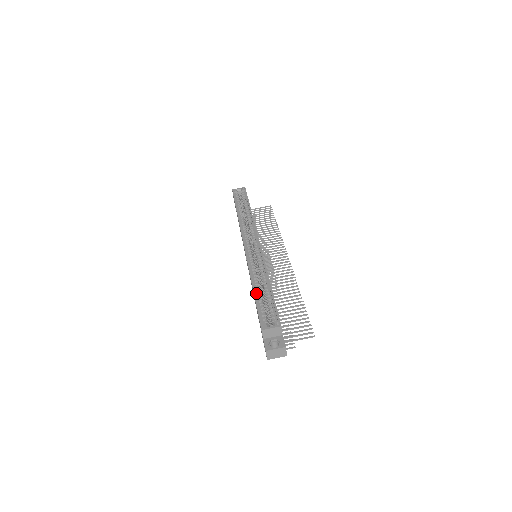
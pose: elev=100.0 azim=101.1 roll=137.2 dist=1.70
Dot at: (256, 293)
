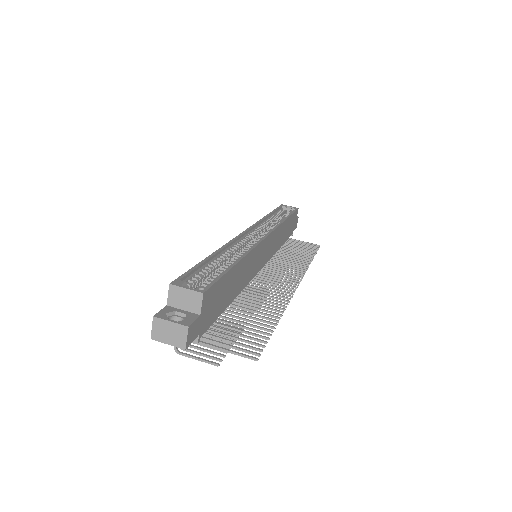
Dot at: (210, 260)
